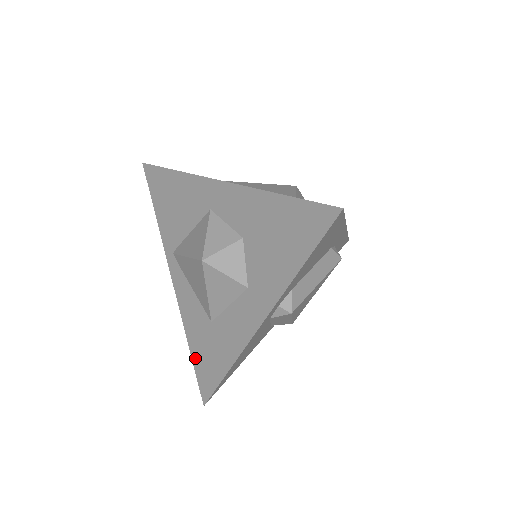
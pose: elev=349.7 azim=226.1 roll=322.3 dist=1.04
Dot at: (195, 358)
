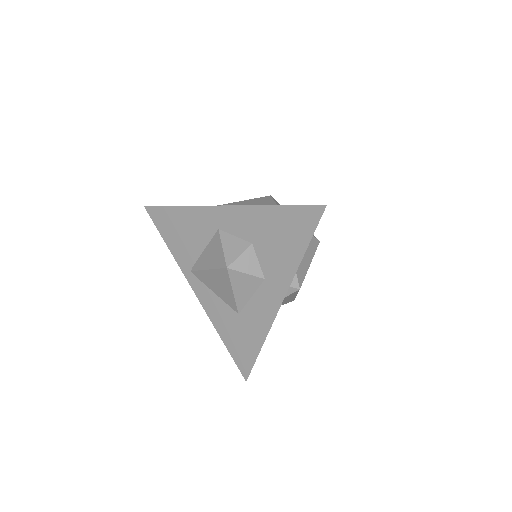
Dot at: (230, 347)
